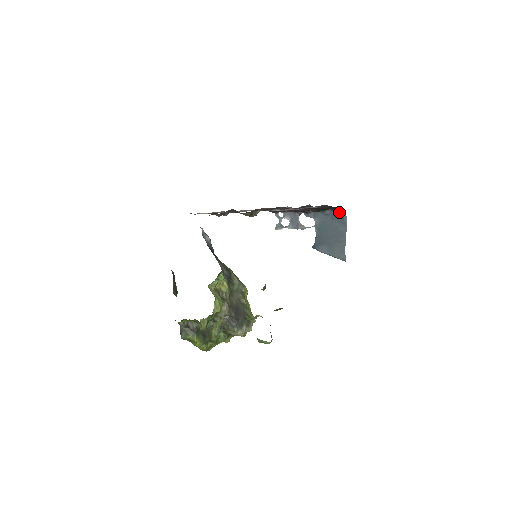
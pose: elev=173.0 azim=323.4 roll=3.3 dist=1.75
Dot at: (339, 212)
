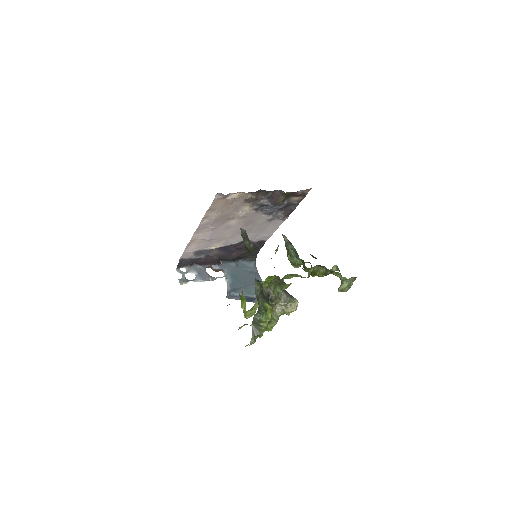
Dot at: (251, 260)
